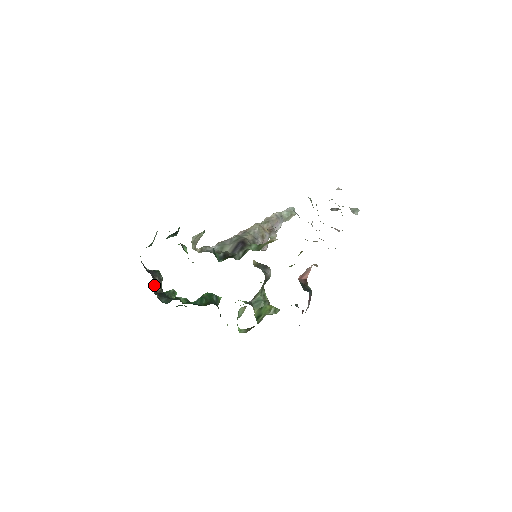
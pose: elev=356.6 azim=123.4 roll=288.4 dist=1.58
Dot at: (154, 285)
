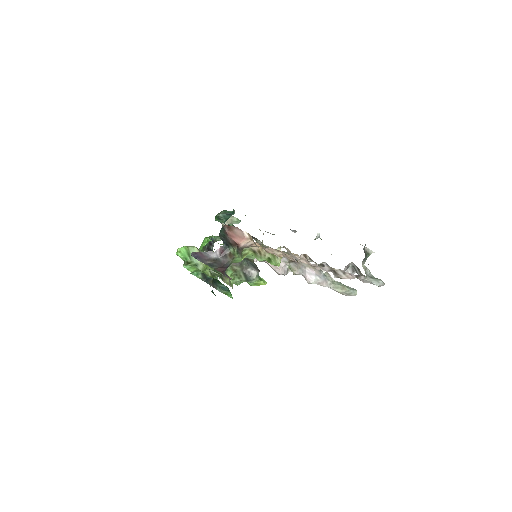
Dot at: occluded
